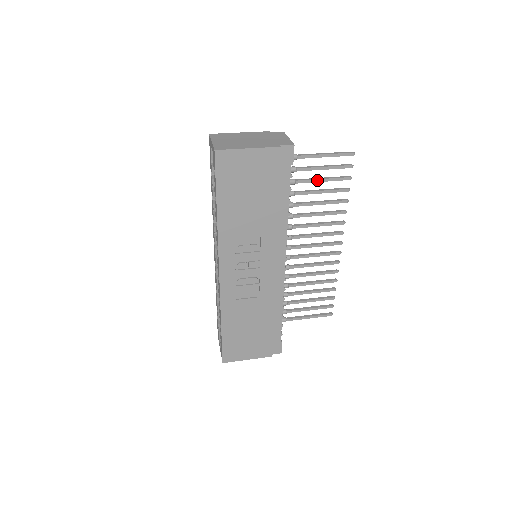
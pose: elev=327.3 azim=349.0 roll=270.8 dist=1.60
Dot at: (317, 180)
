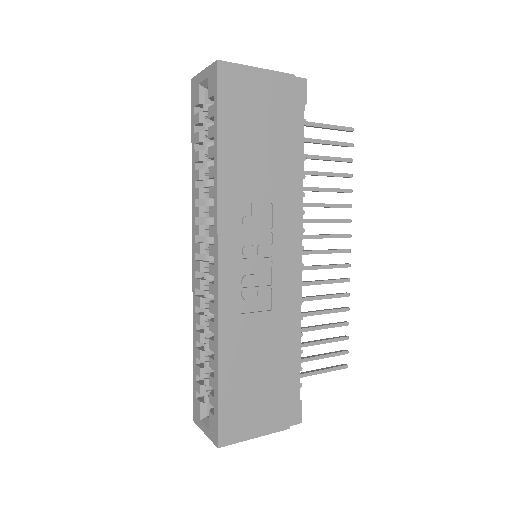
Dot at: (319, 157)
